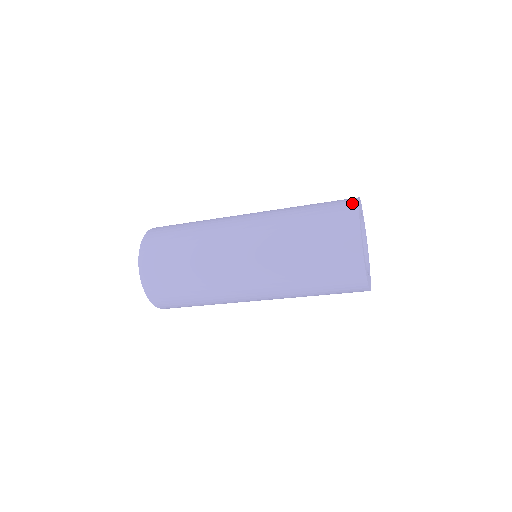
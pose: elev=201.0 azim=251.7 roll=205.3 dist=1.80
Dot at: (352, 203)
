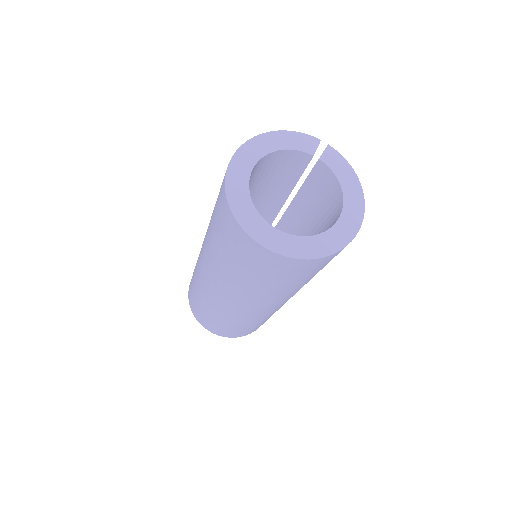
Dot at: occluded
